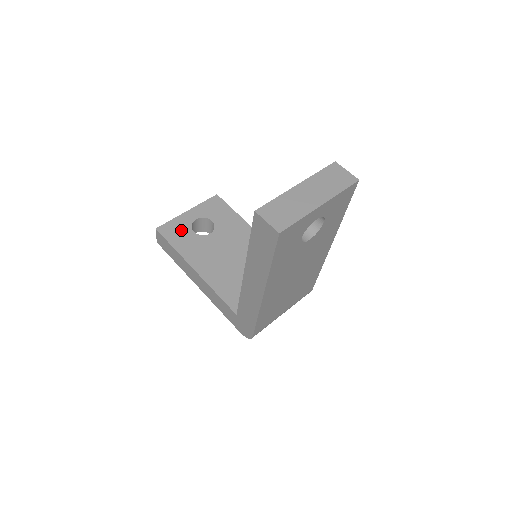
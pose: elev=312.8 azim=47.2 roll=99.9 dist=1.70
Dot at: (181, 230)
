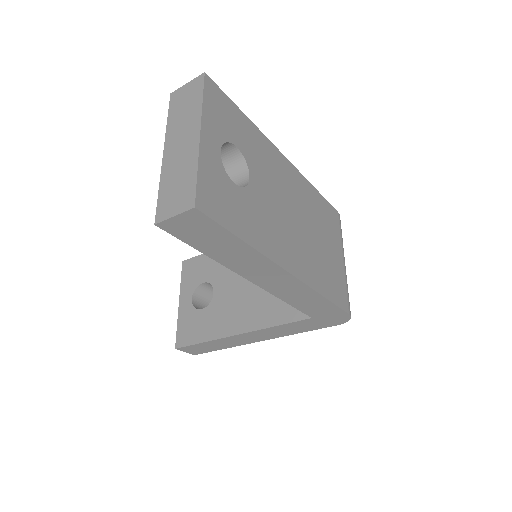
Dot at: (192, 322)
